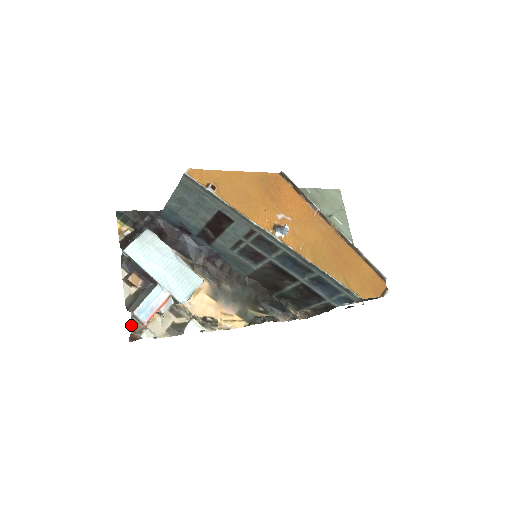
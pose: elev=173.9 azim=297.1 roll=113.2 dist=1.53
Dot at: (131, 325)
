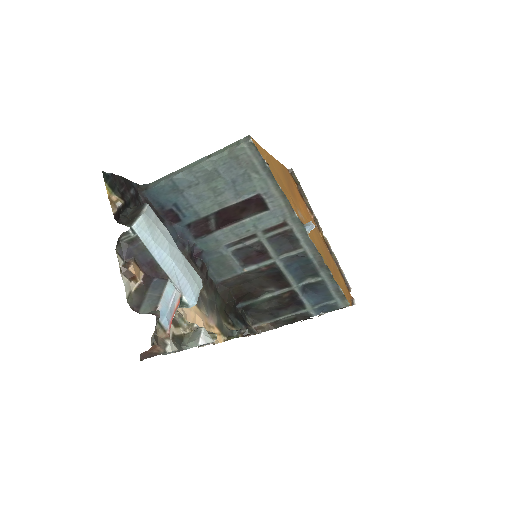
Dot at: (154, 333)
